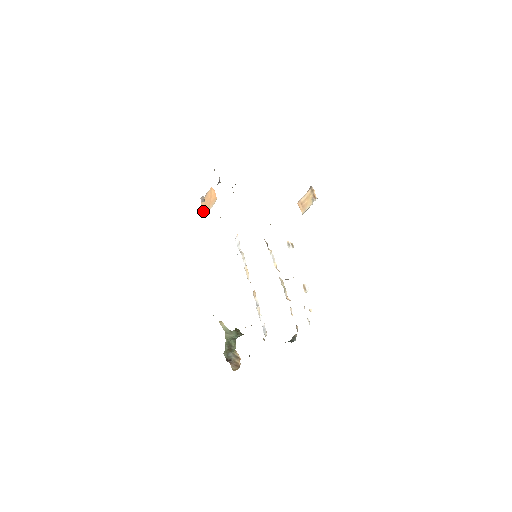
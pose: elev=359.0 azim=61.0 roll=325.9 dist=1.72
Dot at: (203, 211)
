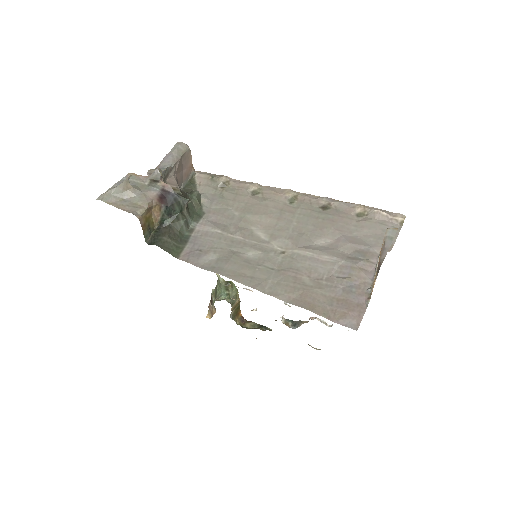
Dot at: occluded
